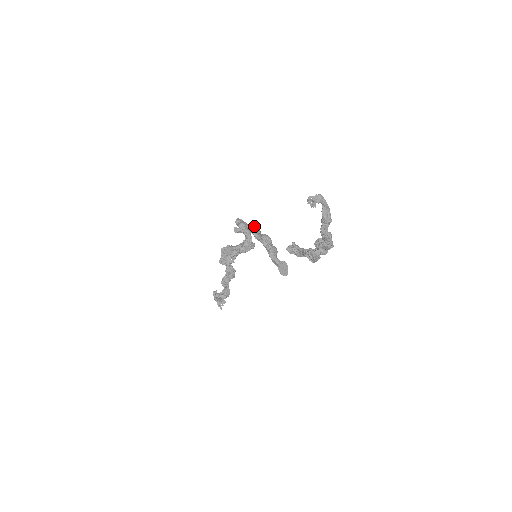
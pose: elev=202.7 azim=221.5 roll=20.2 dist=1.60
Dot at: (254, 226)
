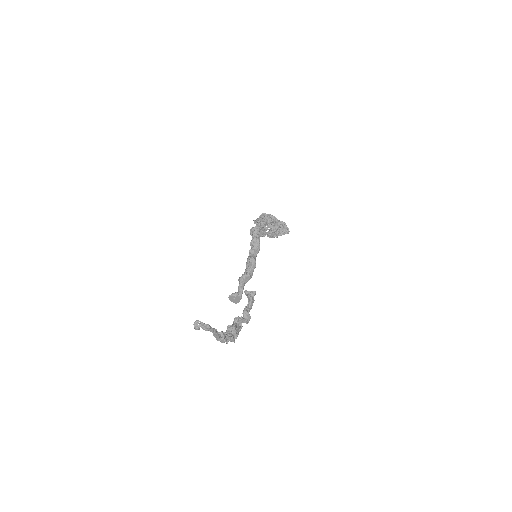
Dot at: (257, 243)
